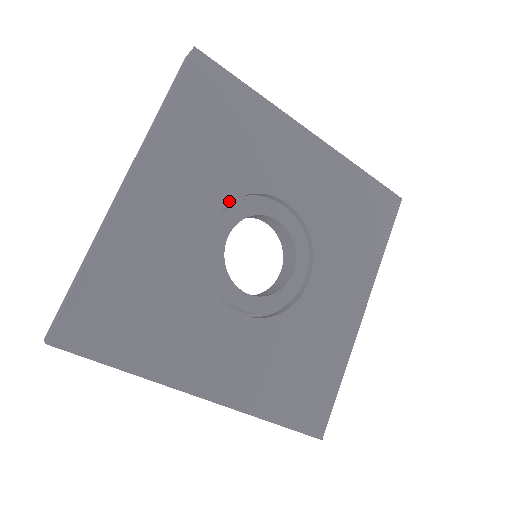
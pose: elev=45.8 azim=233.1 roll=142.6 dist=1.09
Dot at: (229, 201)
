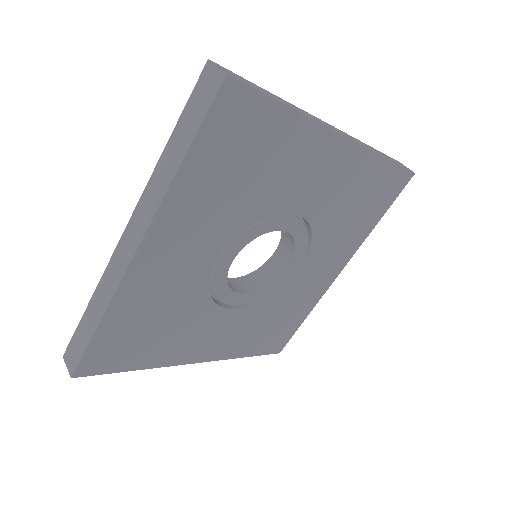
Dot at: (240, 232)
